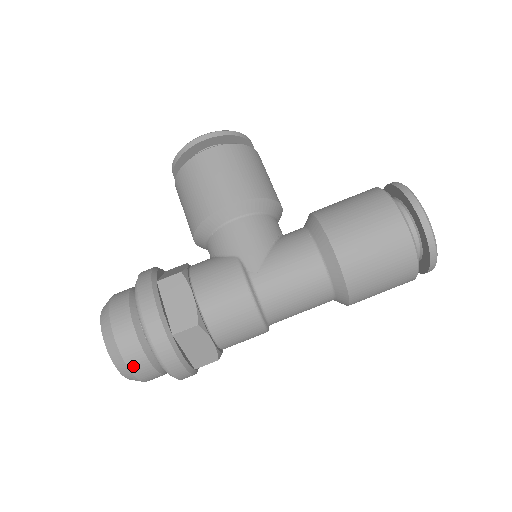
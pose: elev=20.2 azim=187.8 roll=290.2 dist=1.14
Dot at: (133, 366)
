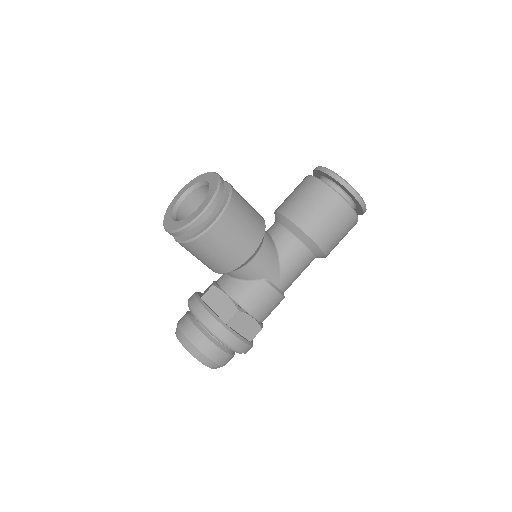
Dot at: occluded
